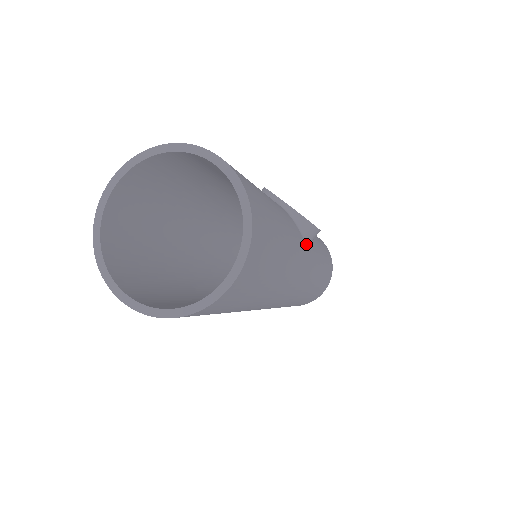
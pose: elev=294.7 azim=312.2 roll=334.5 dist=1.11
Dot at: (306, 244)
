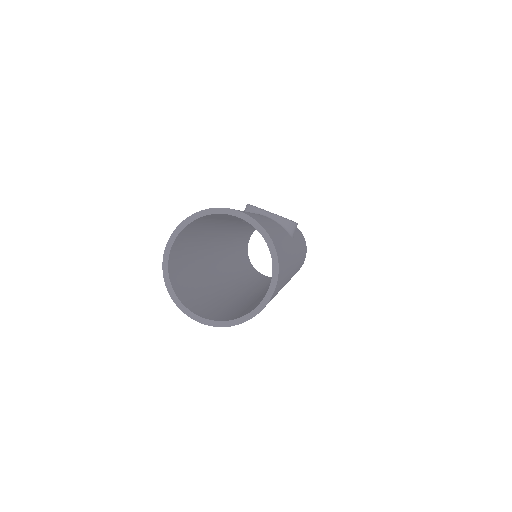
Dot at: (292, 237)
